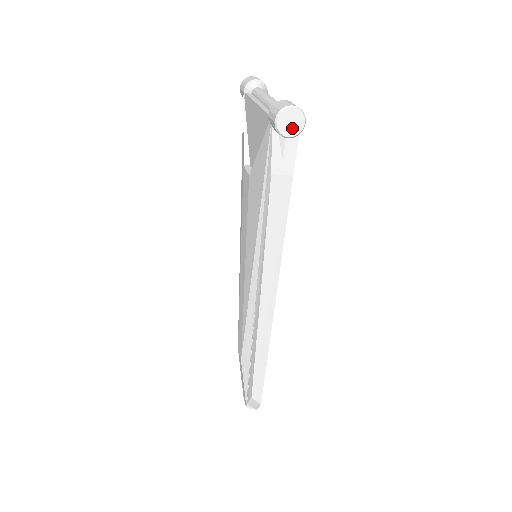
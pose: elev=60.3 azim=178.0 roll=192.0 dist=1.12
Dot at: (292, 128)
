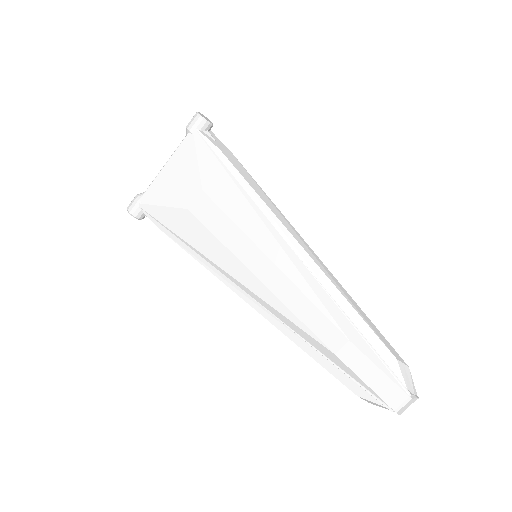
Dot at: (208, 120)
